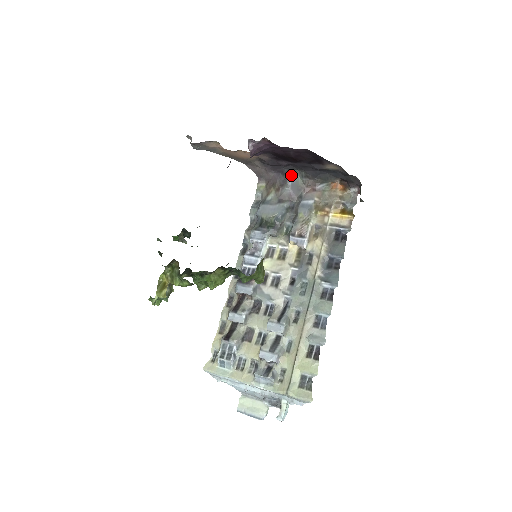
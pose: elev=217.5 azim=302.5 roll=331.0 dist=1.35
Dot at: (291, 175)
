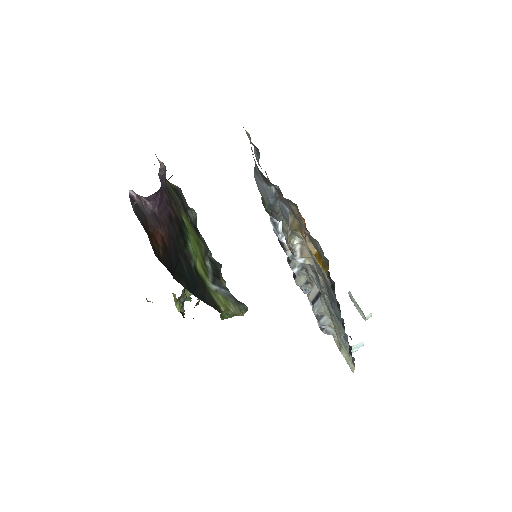
Dot at: occluded
